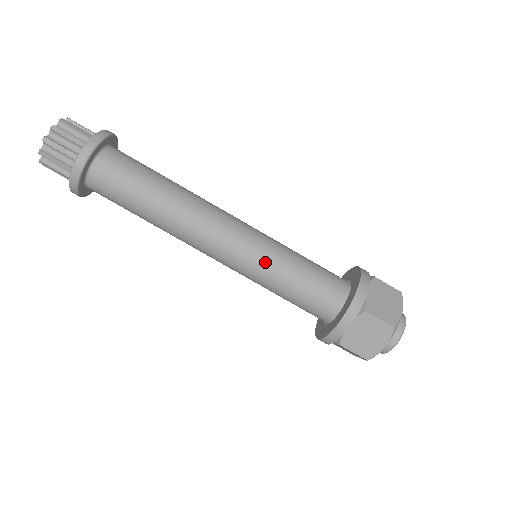
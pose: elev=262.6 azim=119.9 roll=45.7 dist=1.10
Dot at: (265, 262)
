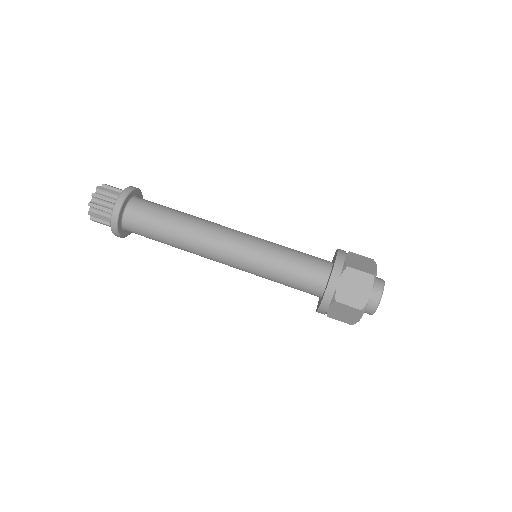
Dot at: (263, 251)
